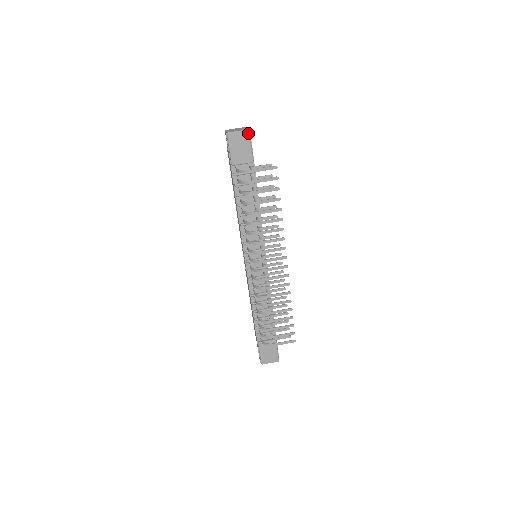
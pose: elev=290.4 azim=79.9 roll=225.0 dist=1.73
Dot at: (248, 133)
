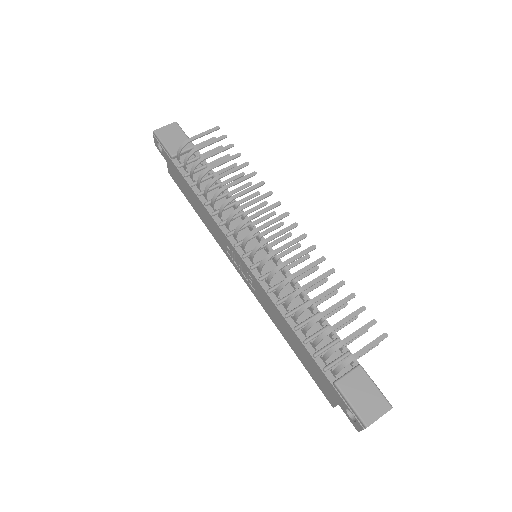
Dot at: (176, 125)
